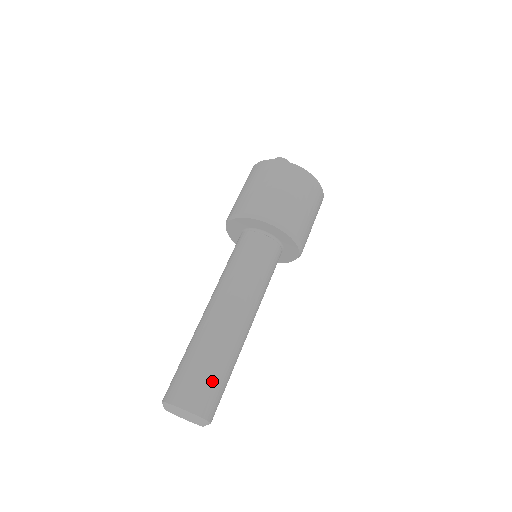
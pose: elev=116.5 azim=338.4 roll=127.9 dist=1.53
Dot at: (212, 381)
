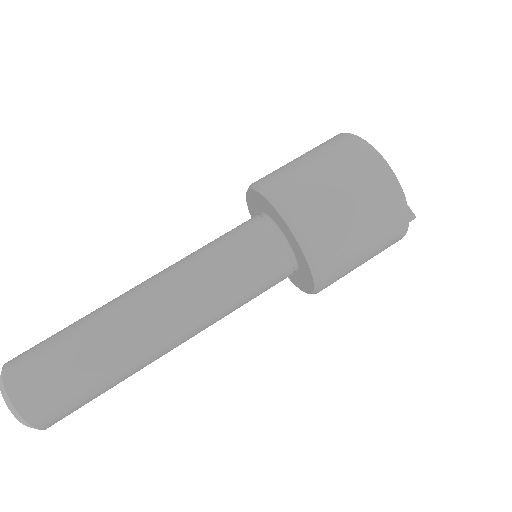
Dot at: (55, 357)
